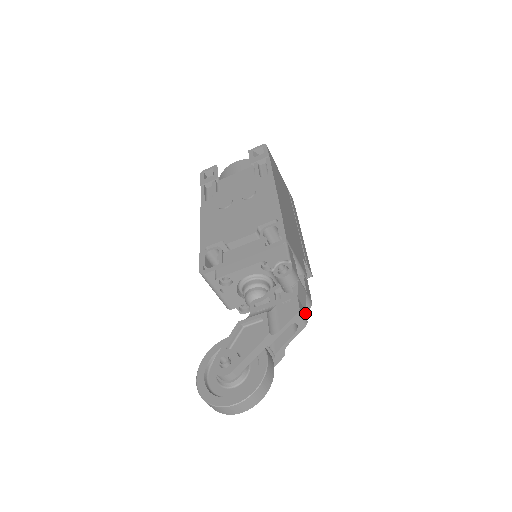
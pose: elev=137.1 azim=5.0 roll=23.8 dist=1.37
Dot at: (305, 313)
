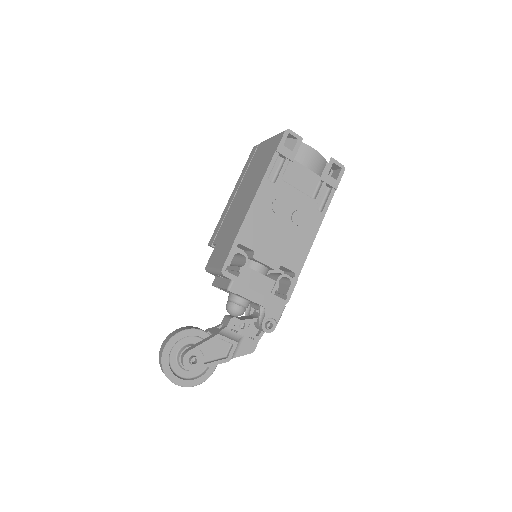
Dot at: occluded
